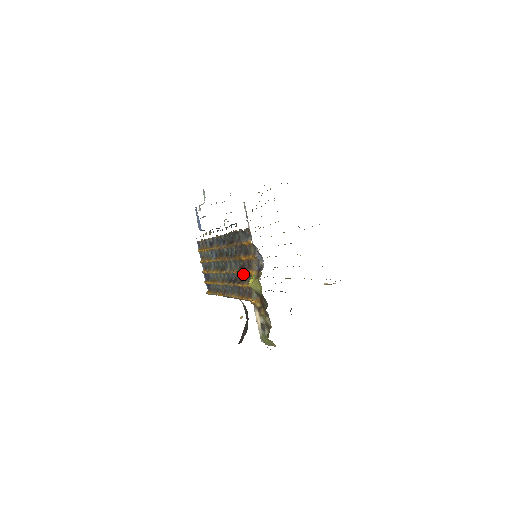
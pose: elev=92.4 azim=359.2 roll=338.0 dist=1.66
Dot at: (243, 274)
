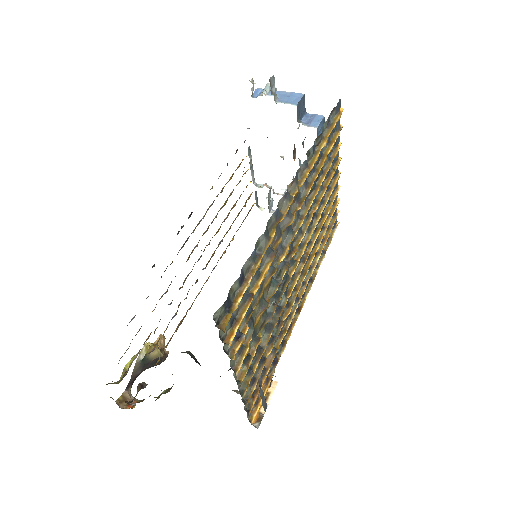
Dot at: occluded
